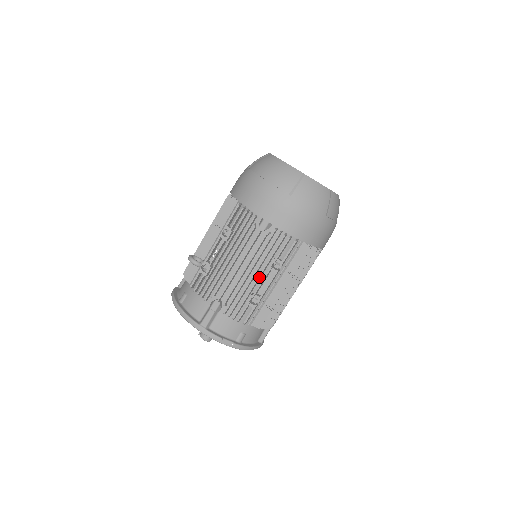
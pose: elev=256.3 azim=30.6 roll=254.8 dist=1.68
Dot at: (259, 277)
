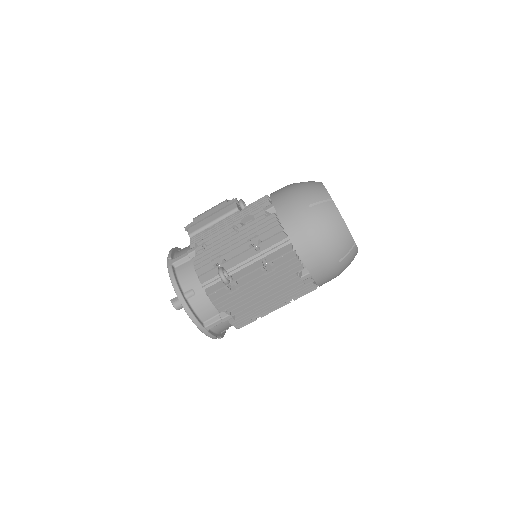
Dot at: (275, 306)
